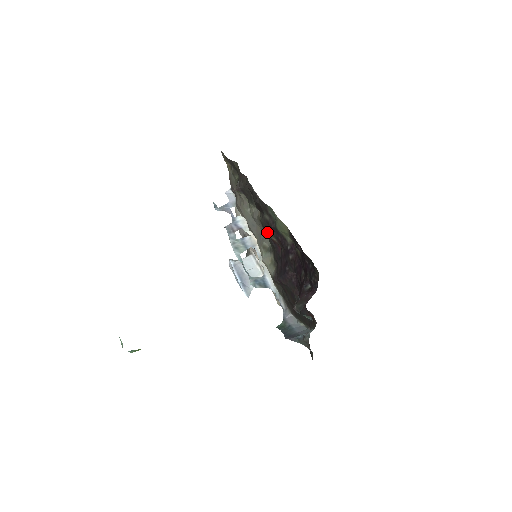
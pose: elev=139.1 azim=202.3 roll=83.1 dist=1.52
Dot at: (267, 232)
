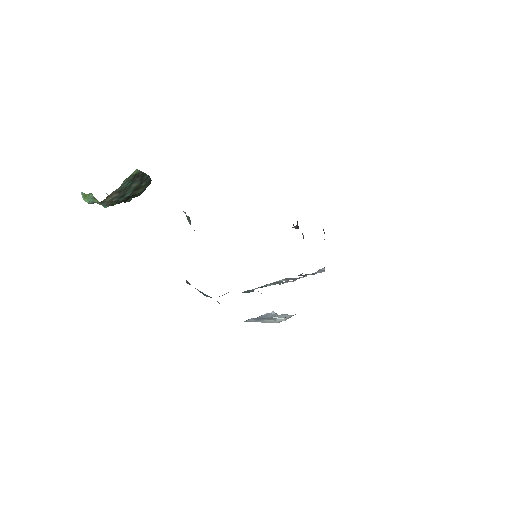
Dot at: occluded
